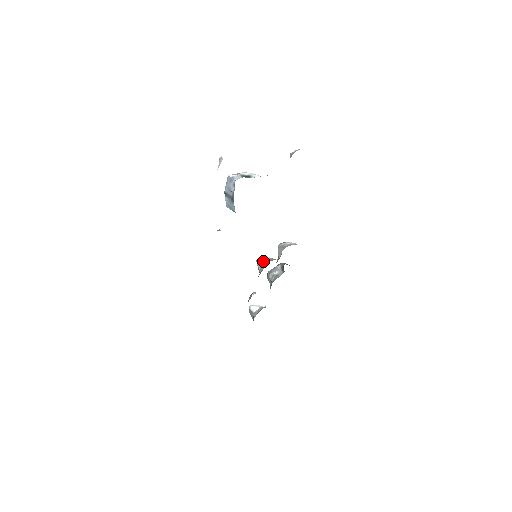
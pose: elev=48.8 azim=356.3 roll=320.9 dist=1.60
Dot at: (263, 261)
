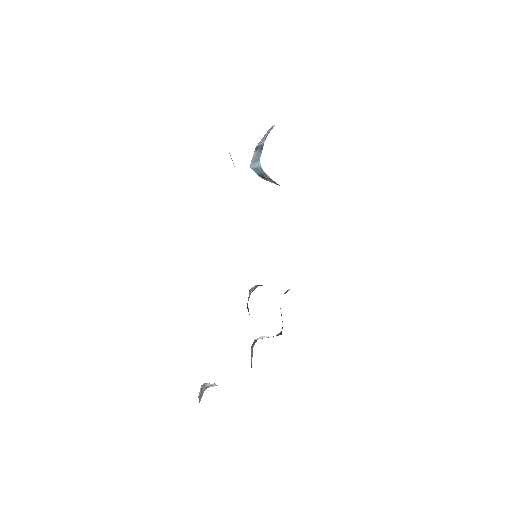
Dot at: (260, 285)
